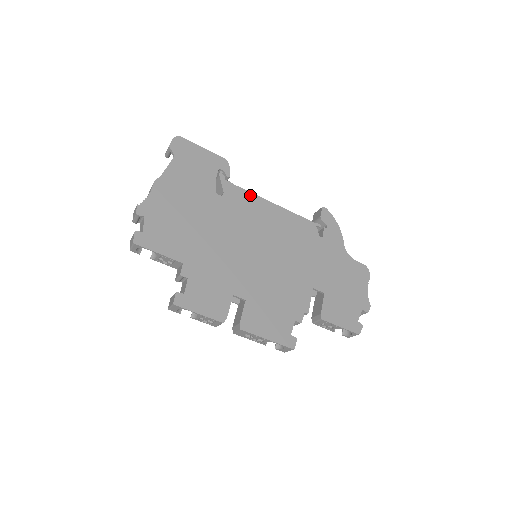
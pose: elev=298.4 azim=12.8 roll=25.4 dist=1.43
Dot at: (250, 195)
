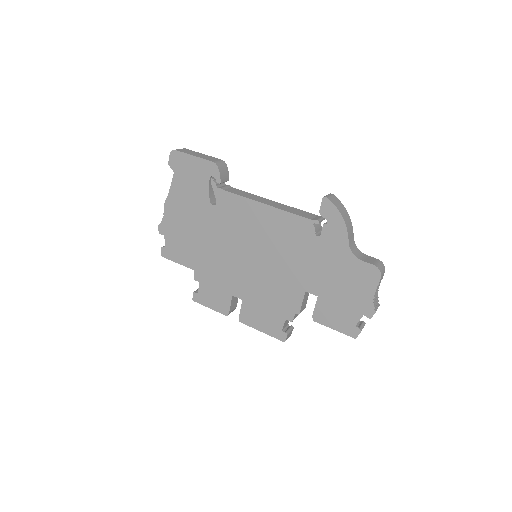
Dot at: (240, 199)
